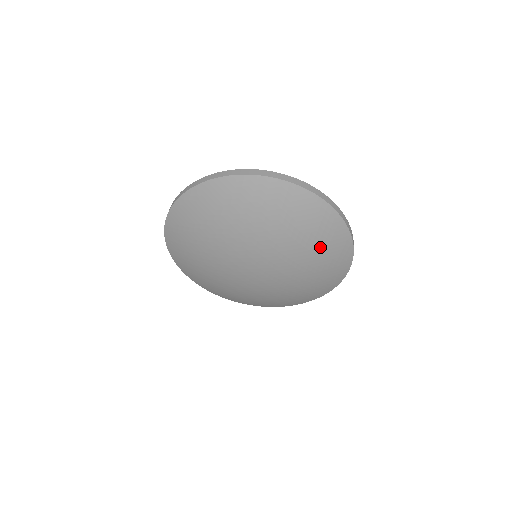
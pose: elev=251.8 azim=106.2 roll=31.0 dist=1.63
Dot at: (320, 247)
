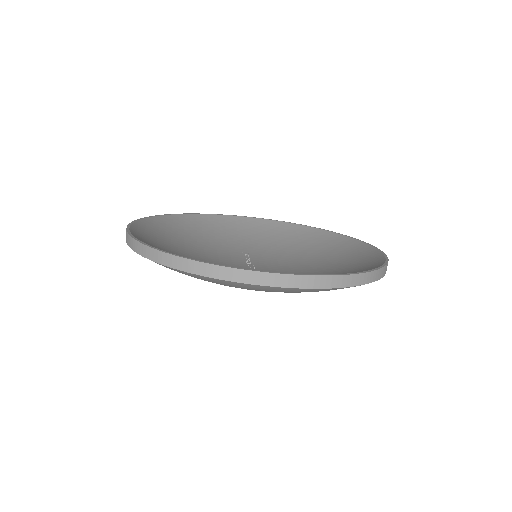
Dot at: occluded
